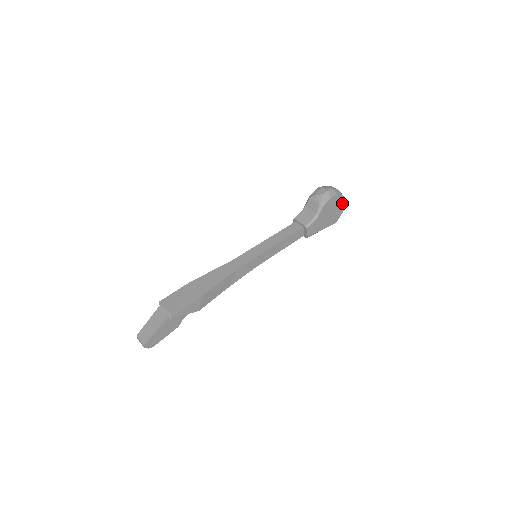
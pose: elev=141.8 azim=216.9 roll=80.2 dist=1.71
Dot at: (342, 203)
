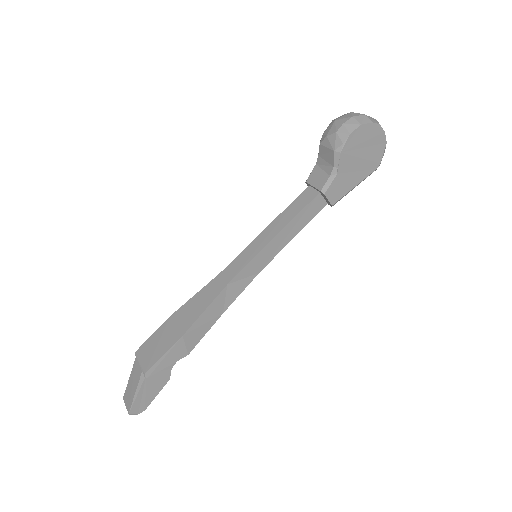
Dot at: (377, 134)
